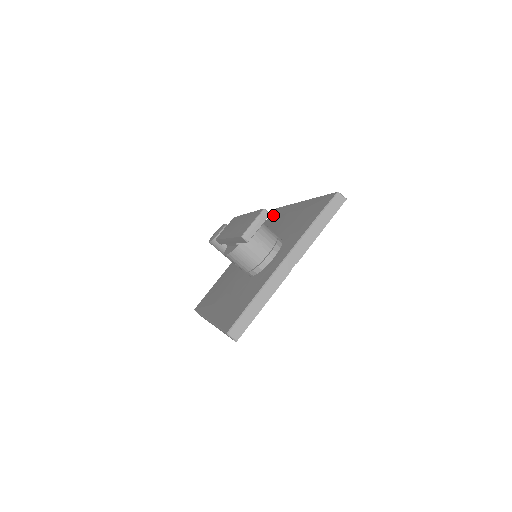
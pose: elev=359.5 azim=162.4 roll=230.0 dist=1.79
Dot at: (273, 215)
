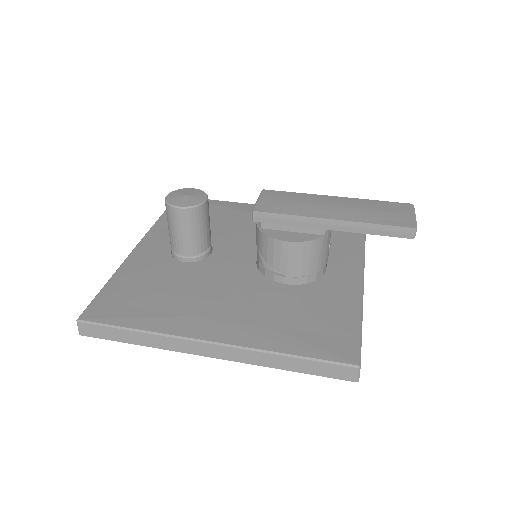
Dot at: occluded
